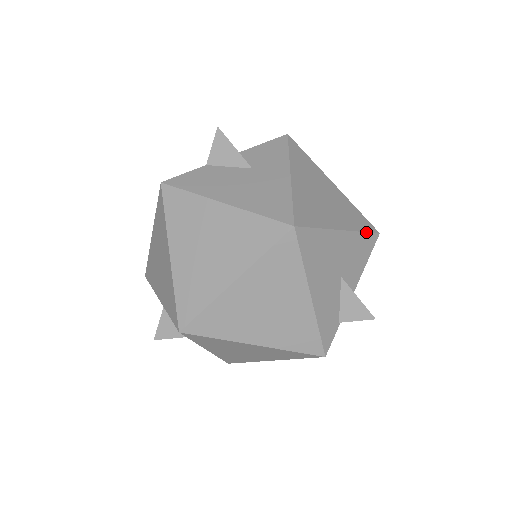
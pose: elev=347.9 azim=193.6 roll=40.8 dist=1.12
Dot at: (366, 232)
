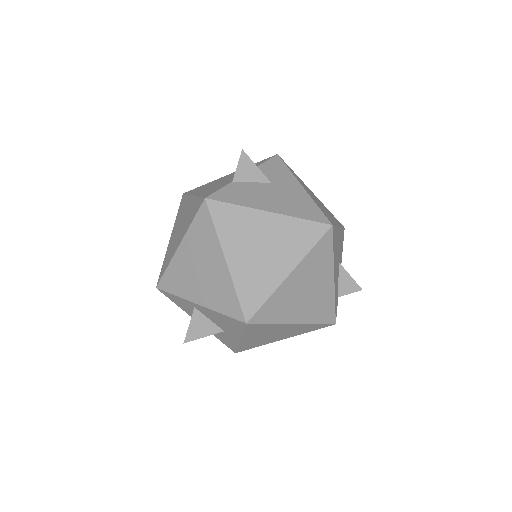
Dot at: (342, 227)
